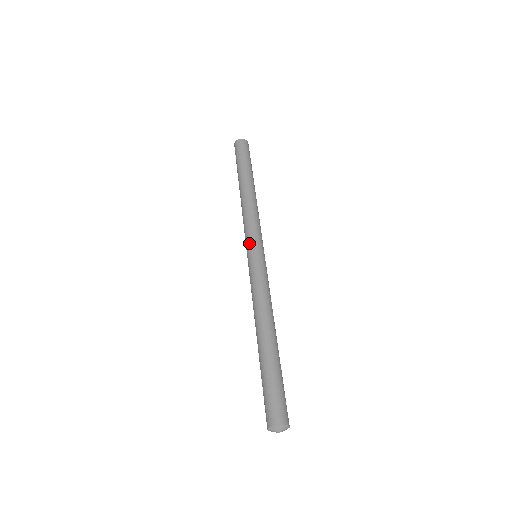
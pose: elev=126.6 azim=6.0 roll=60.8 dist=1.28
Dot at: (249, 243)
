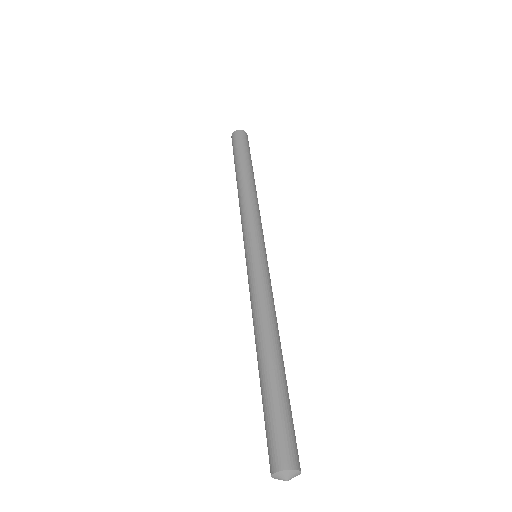
Dot at: (251, 239)
